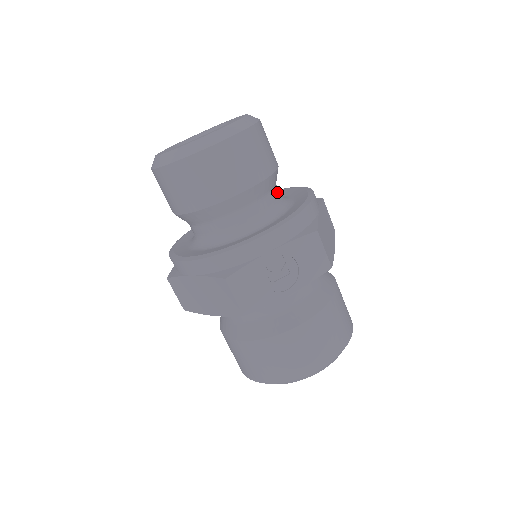
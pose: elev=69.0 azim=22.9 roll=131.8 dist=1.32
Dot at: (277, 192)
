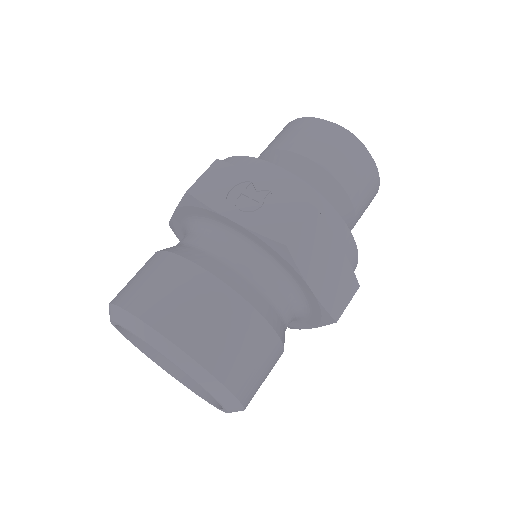
Dot at: occluded
